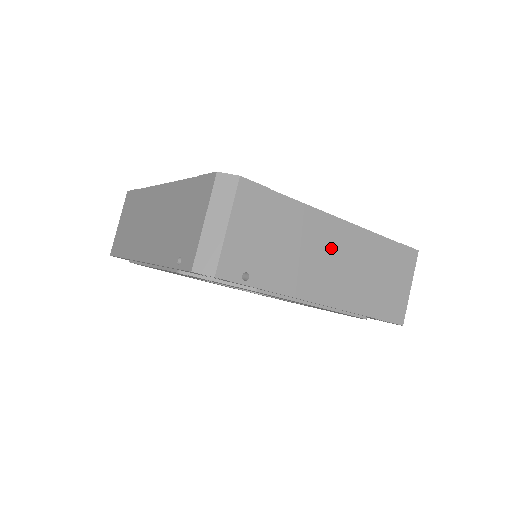
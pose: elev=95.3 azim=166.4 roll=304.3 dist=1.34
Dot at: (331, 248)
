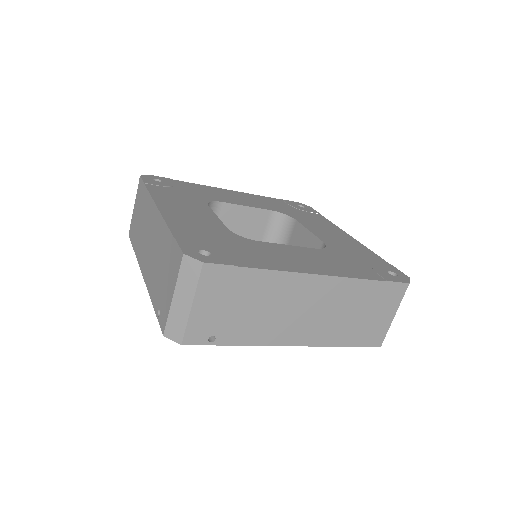
Dot at: (304, 301)
